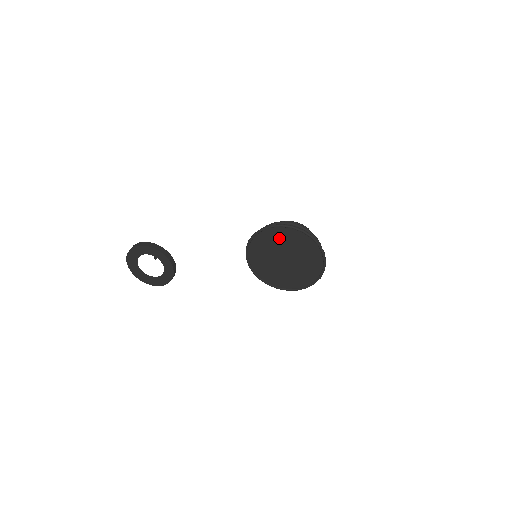
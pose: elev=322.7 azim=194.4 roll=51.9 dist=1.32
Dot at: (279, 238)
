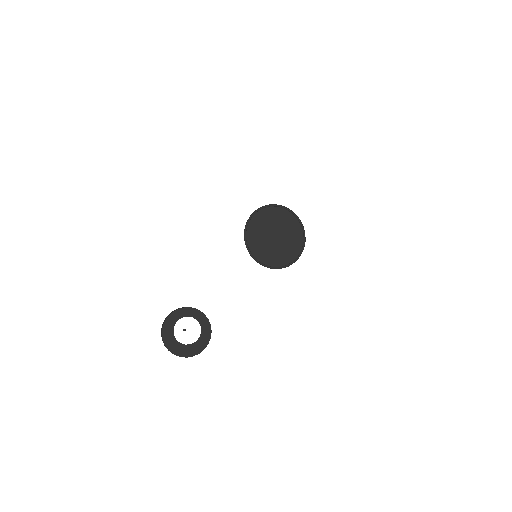
Dot at: (261, 222)
